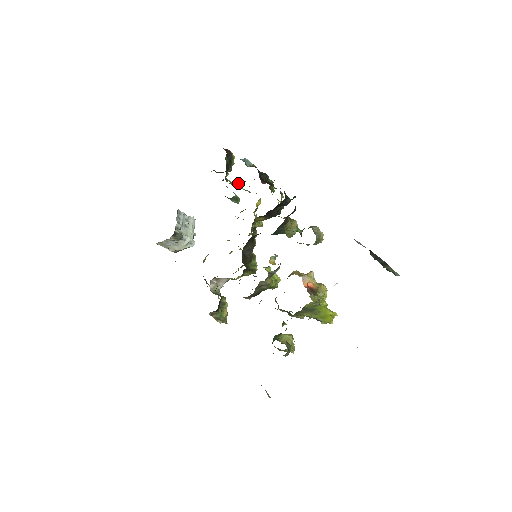
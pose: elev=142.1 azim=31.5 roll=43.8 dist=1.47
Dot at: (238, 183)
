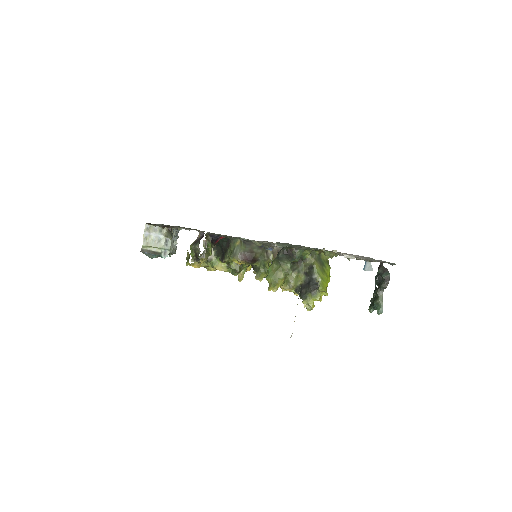
Dot at: occluded
